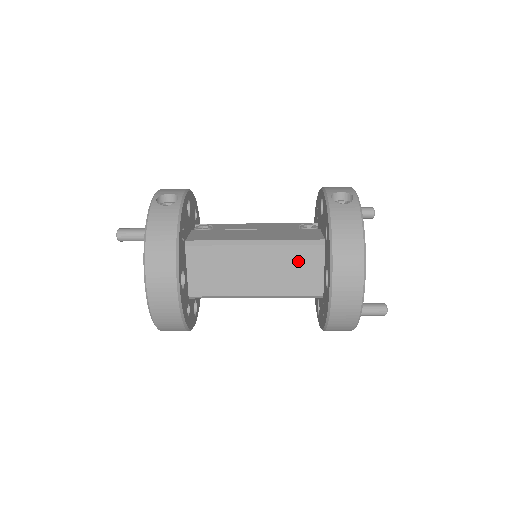
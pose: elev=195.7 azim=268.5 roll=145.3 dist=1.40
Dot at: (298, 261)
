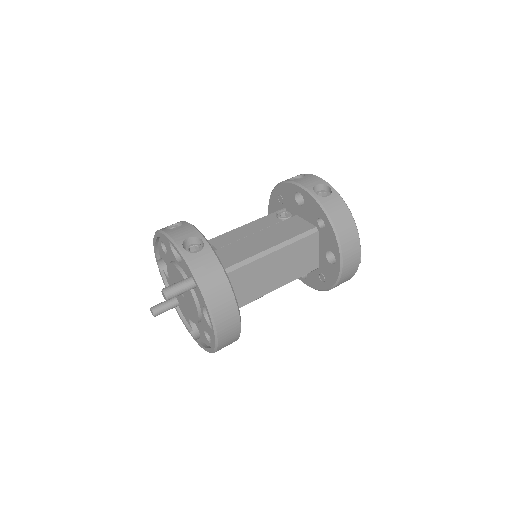
Dot at: (302, 251)
